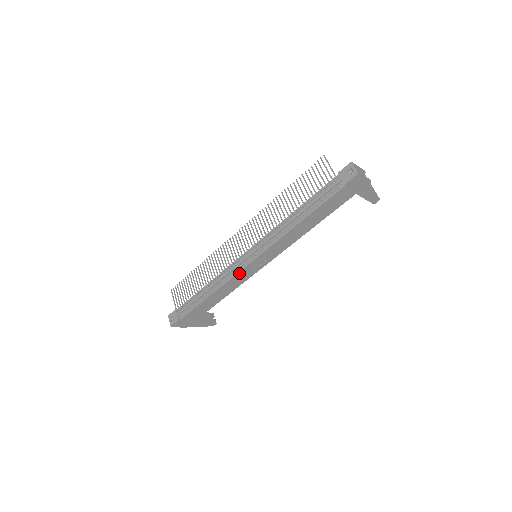
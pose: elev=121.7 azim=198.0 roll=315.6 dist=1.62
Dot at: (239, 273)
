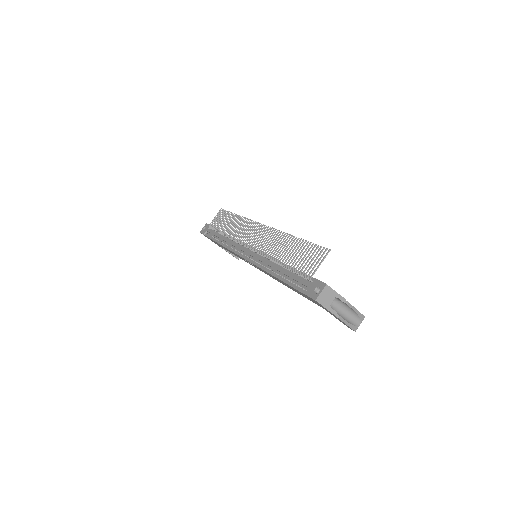
Dot at: occluded
